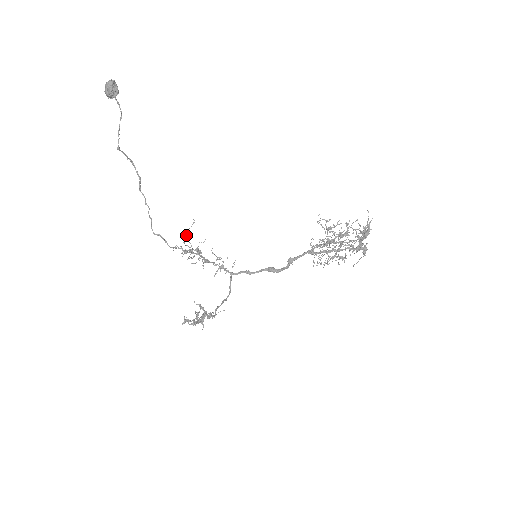
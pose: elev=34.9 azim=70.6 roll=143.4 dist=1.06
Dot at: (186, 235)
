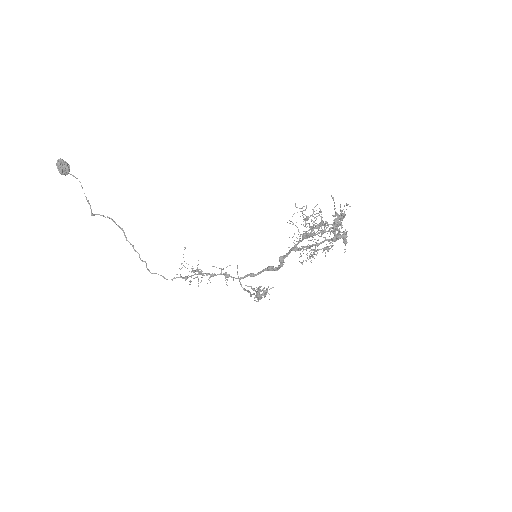
Dot at: occluded
